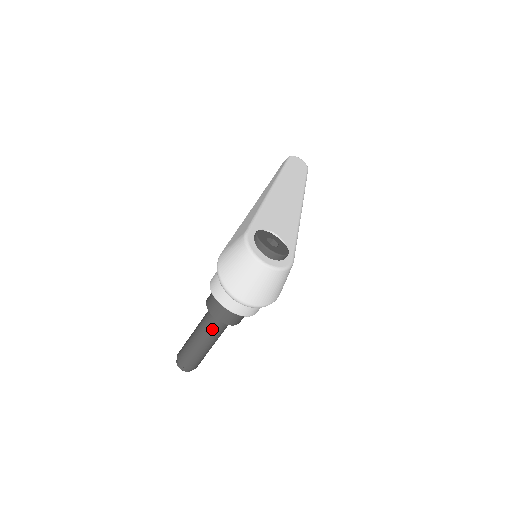
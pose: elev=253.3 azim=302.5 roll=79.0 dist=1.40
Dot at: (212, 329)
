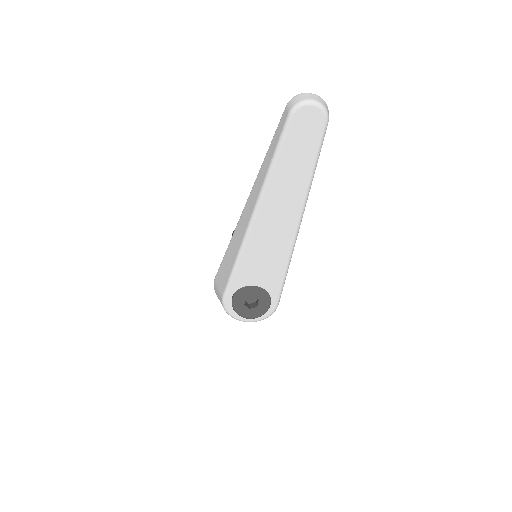
Dot at: occluded
